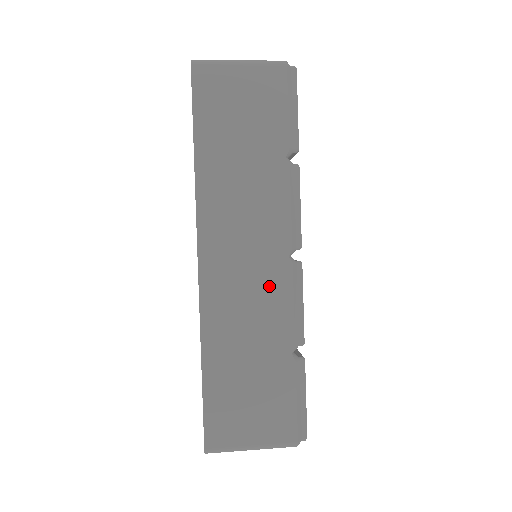
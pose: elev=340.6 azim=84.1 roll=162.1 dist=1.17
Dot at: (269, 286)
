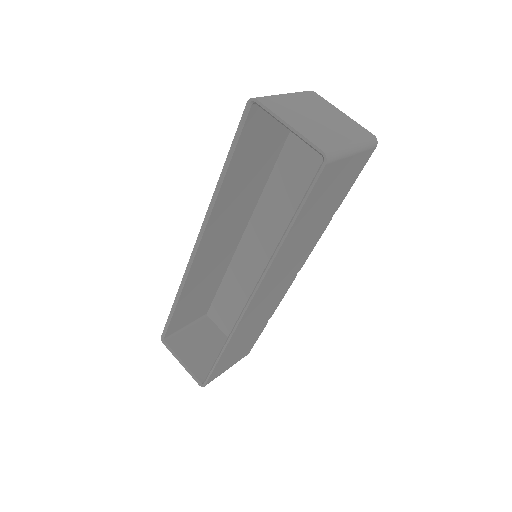
Dot at: (278, 295)
